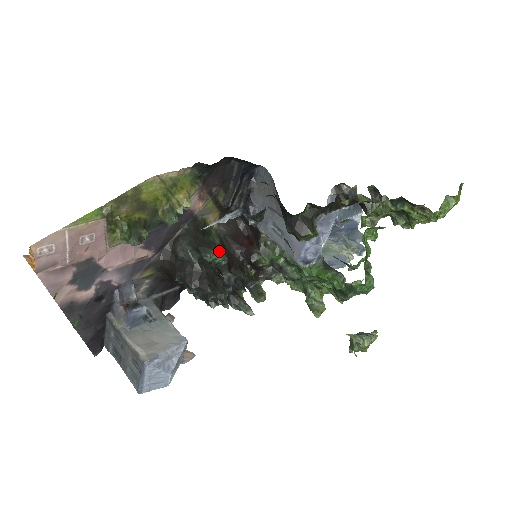
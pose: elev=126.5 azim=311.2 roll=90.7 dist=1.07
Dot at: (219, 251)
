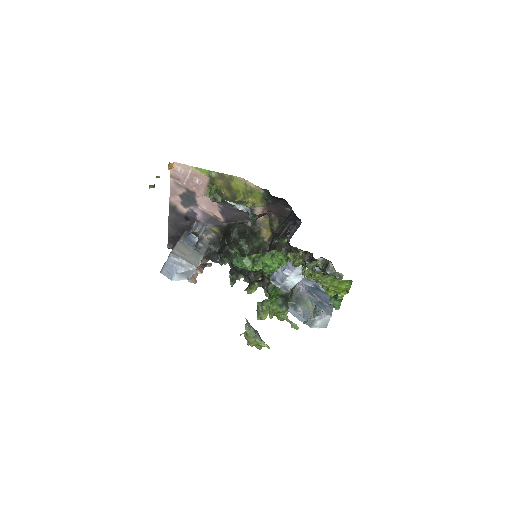
Dot at: (248, 244)
